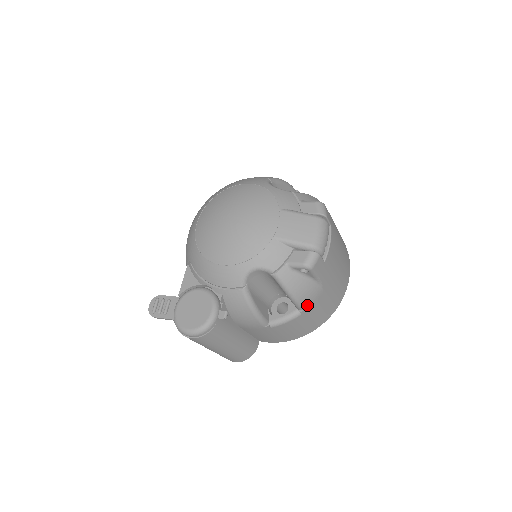
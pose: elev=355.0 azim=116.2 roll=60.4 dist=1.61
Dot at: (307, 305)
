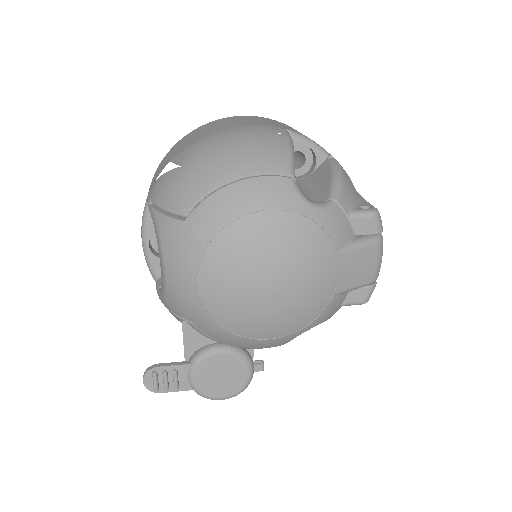
Dot at: occluded
